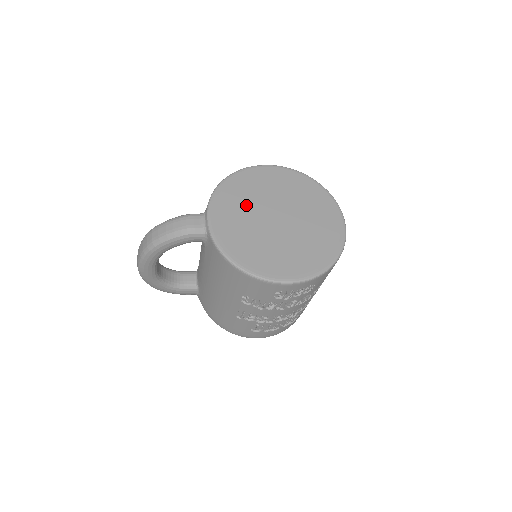
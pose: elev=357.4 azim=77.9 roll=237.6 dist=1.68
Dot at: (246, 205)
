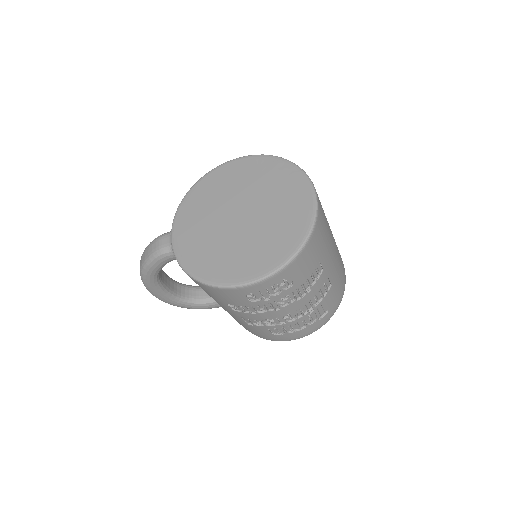
Dot at: (208, 210)
